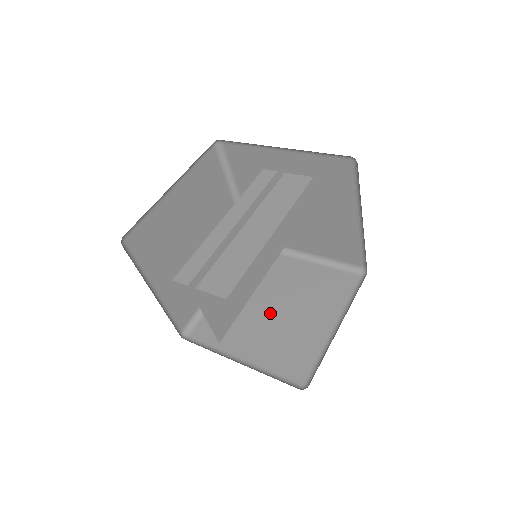
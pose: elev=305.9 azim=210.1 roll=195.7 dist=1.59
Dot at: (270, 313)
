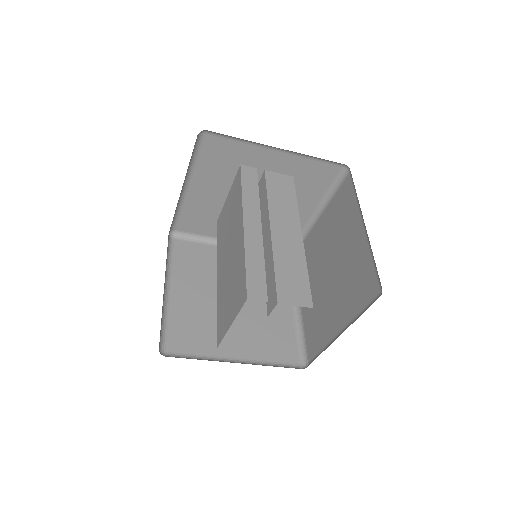
Dot at: occluded
